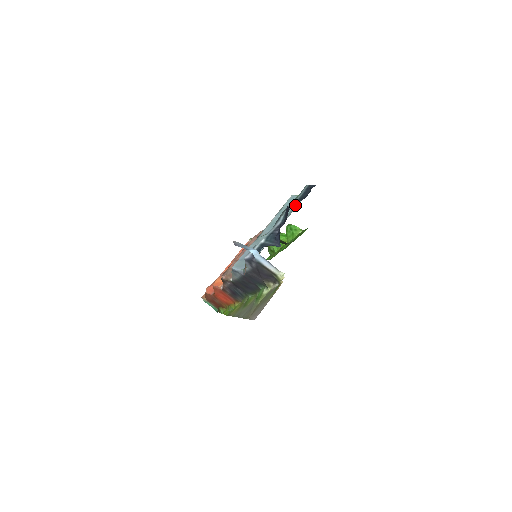
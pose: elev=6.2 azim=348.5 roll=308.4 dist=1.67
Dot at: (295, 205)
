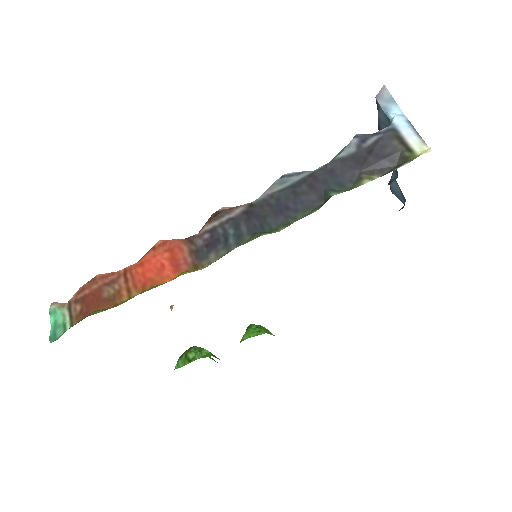
Dot at: occluded
